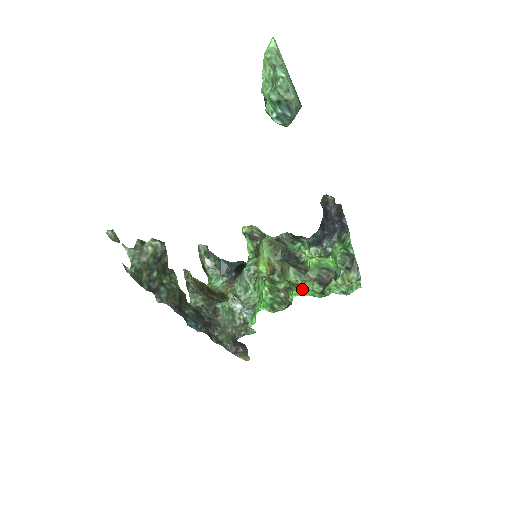
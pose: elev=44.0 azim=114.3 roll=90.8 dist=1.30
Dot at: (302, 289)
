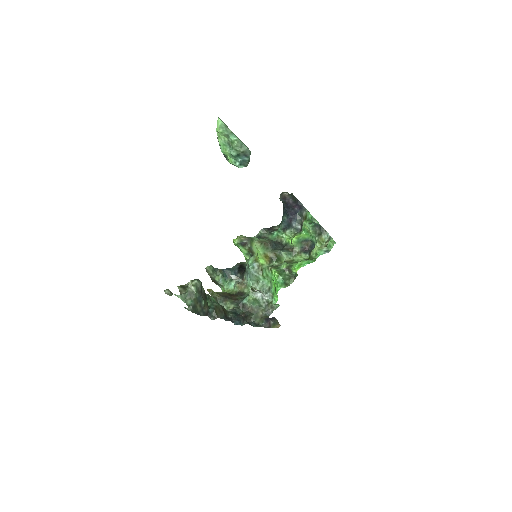
Dot at: (299, 262)
